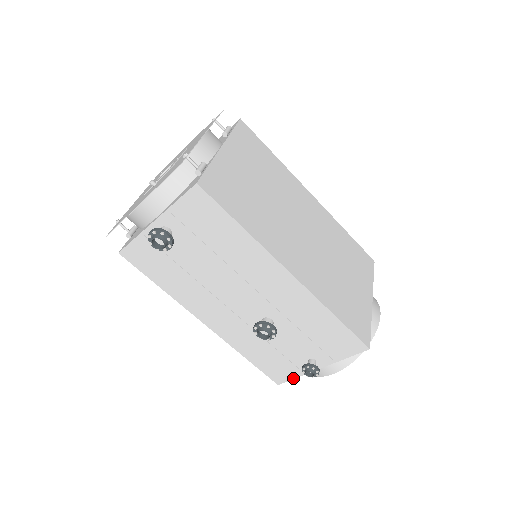
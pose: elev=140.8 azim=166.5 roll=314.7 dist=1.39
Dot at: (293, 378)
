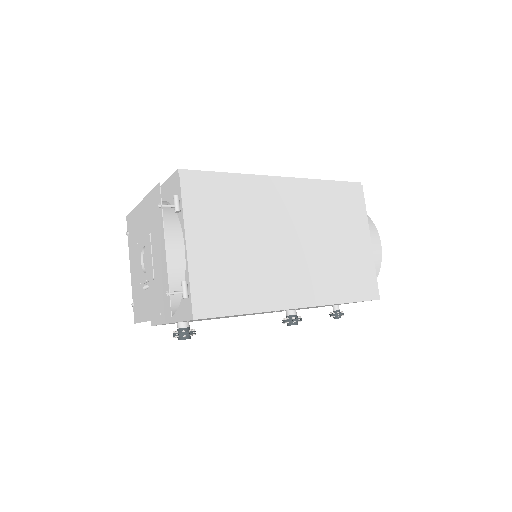
Dot at: occluded
